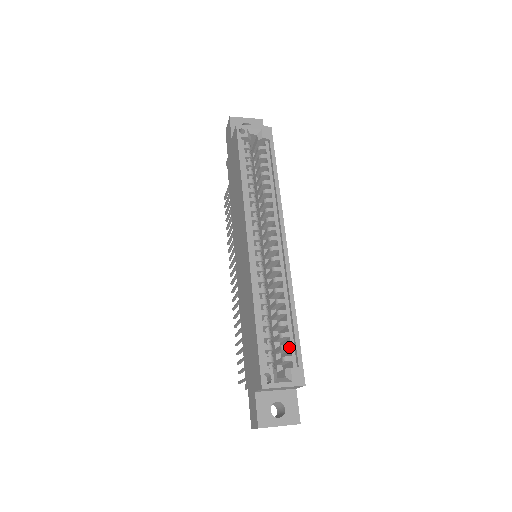
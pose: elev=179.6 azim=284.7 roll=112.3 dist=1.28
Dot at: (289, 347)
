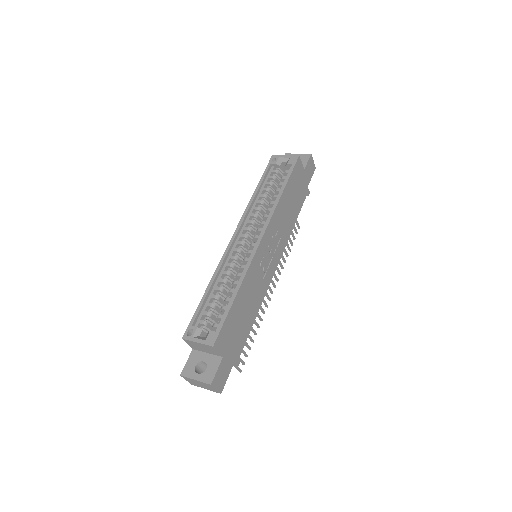
Dot at: (221, 317)
